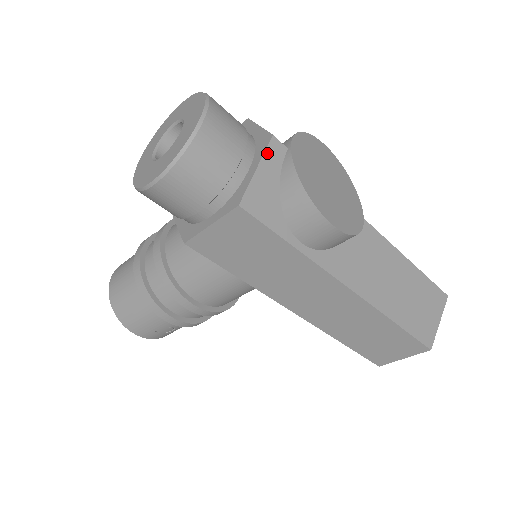
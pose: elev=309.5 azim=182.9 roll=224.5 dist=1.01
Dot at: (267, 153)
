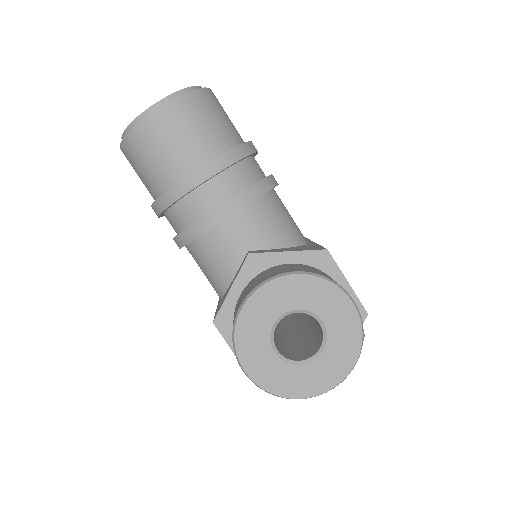
Dot at: occluded
